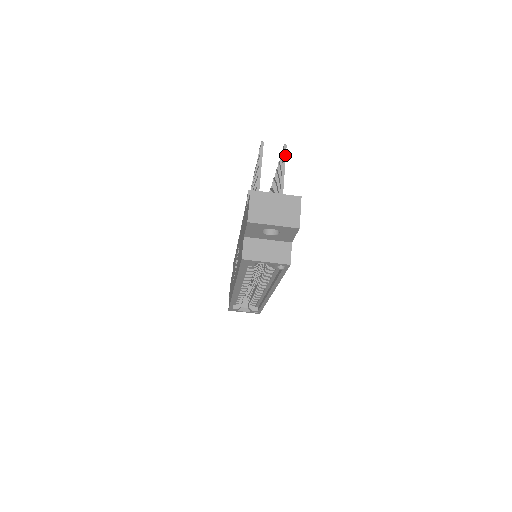
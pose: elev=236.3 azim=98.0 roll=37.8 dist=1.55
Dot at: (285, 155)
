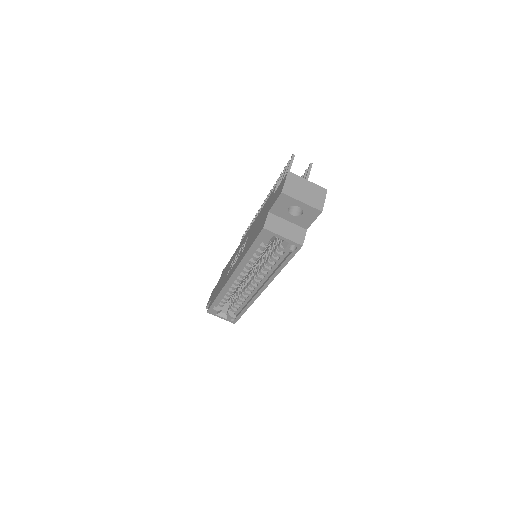
Dot at: (310, 170)
